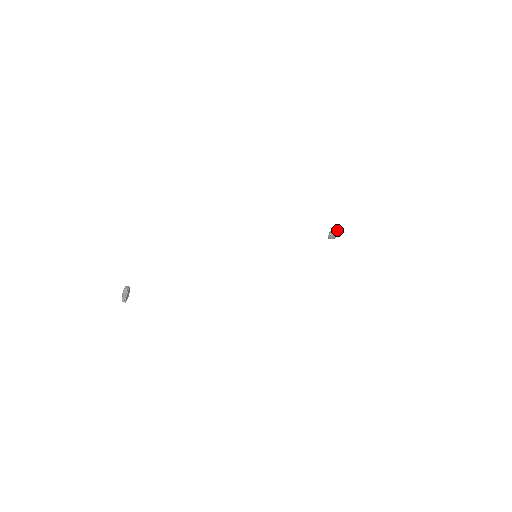
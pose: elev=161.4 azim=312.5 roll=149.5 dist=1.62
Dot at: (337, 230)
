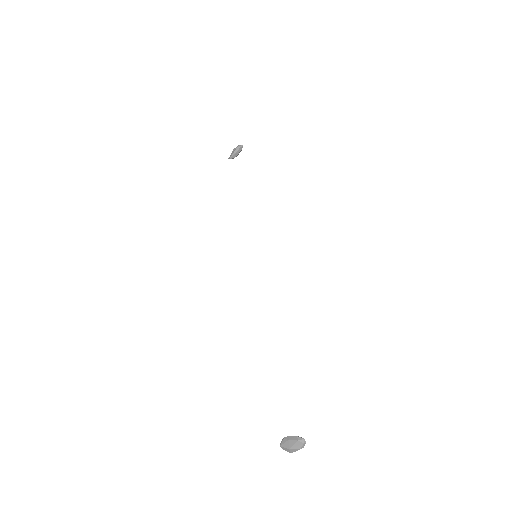
Dot at: occluded
